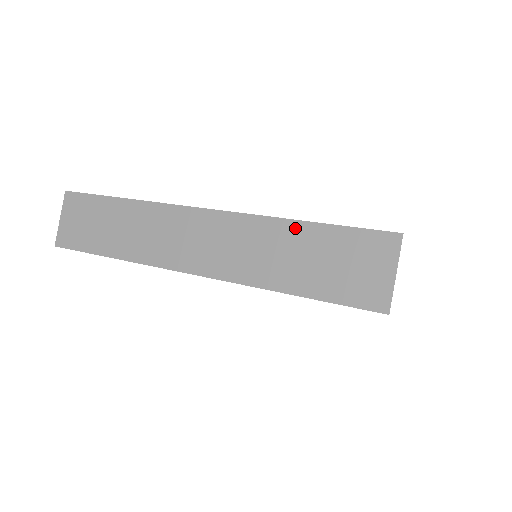
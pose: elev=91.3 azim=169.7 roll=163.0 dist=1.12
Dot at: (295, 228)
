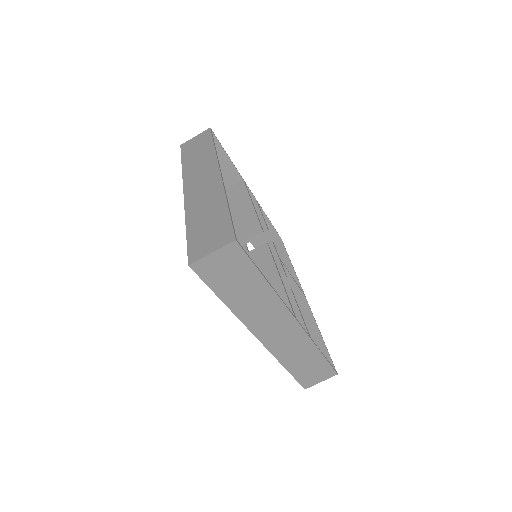
Dot at: (222, 205)
